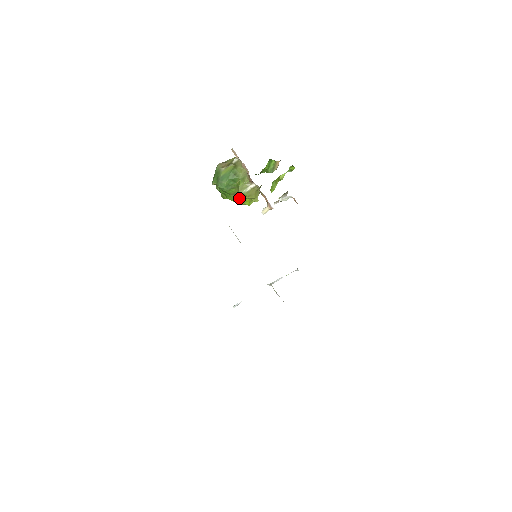
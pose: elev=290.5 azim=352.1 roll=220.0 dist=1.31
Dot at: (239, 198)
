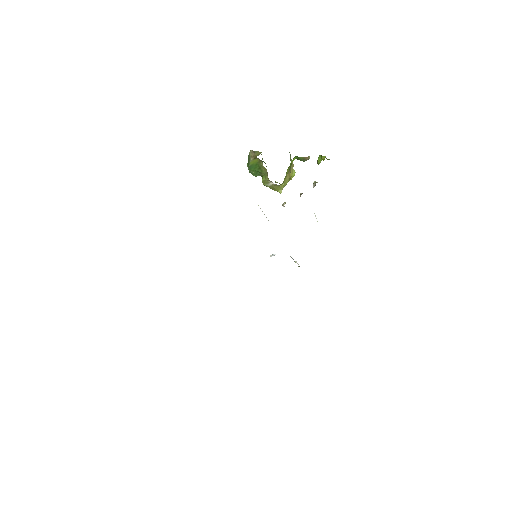
Dot at: occluded
